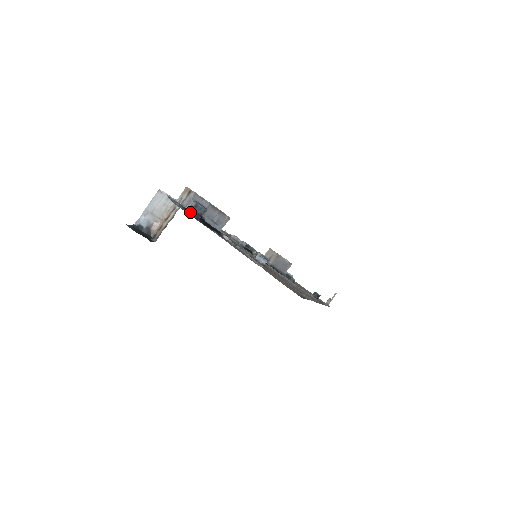
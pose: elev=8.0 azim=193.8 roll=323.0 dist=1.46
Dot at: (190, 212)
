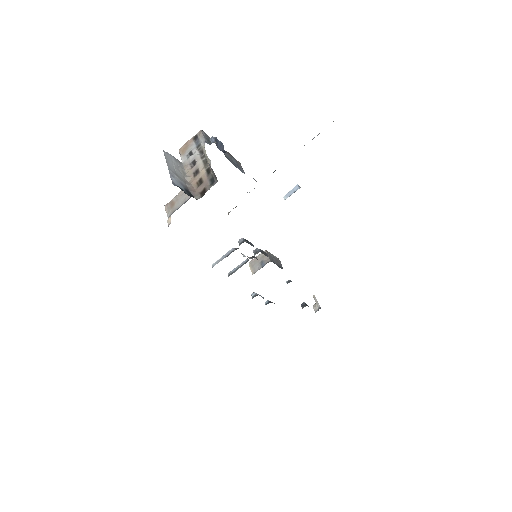
Dot at: occluded
